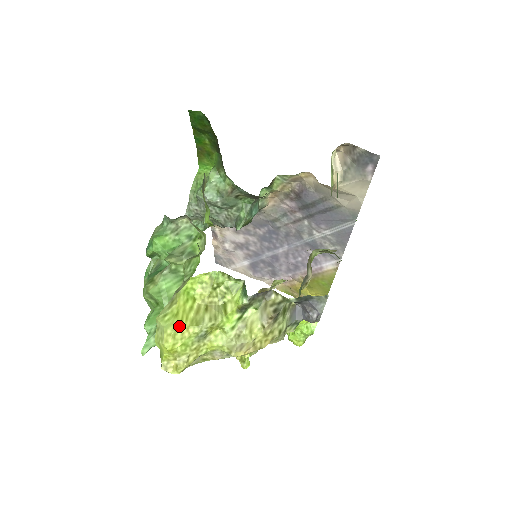
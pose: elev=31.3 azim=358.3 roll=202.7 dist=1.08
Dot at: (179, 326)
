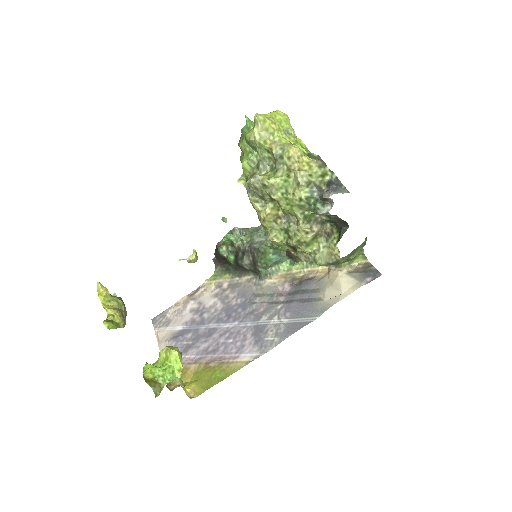
Dot at: (289, 119)
